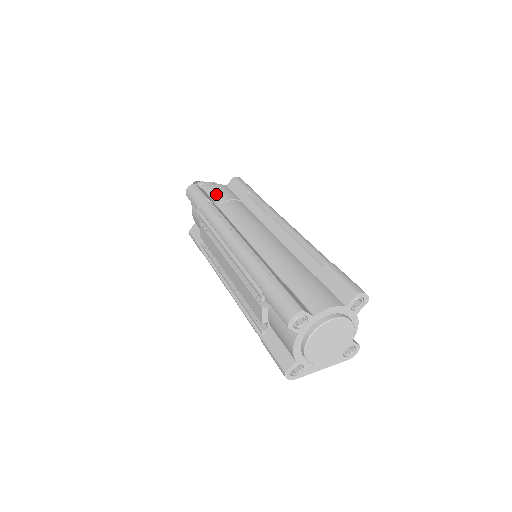
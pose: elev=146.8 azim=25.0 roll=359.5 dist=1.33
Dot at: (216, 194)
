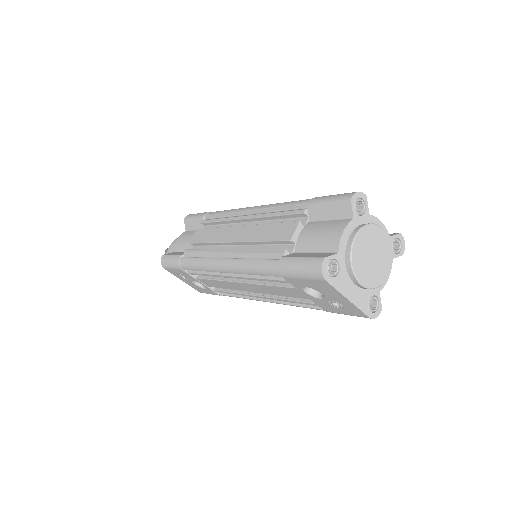
Dot at: occluded
